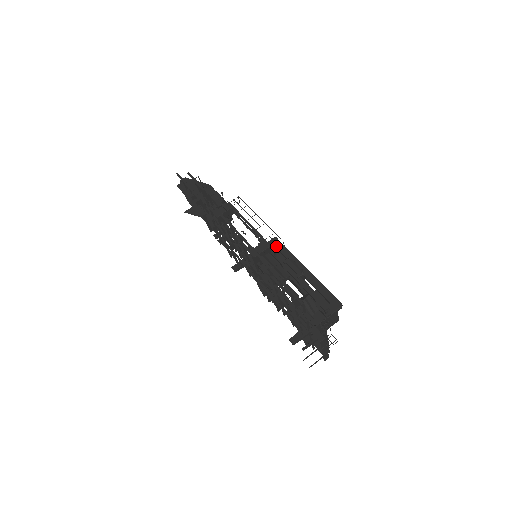
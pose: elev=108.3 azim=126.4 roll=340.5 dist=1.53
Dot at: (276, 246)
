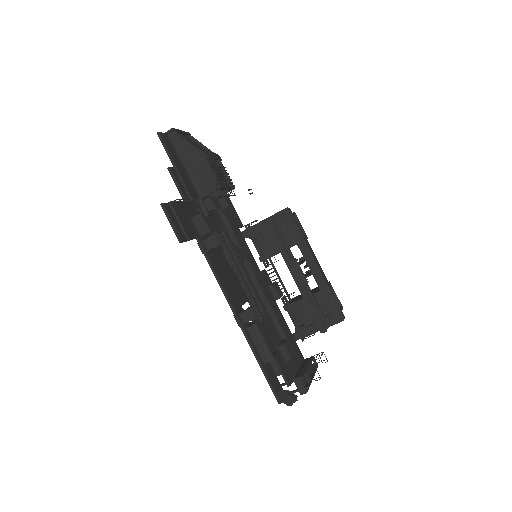
Dot at: (287, 222)
